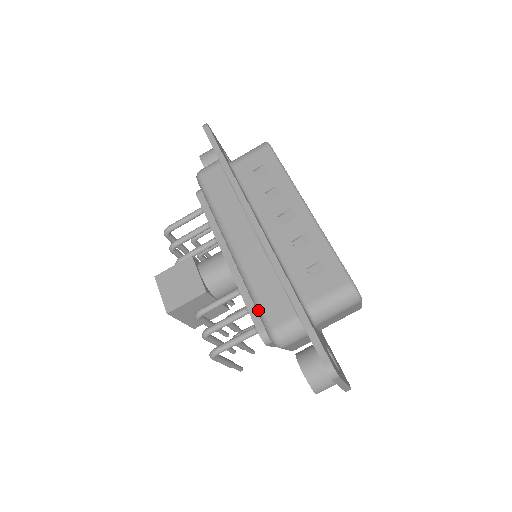
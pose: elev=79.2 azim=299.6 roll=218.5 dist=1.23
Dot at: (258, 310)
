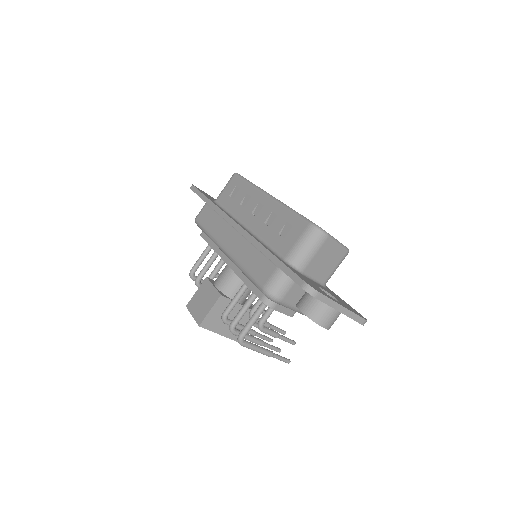
Dot at: (252, 281)
